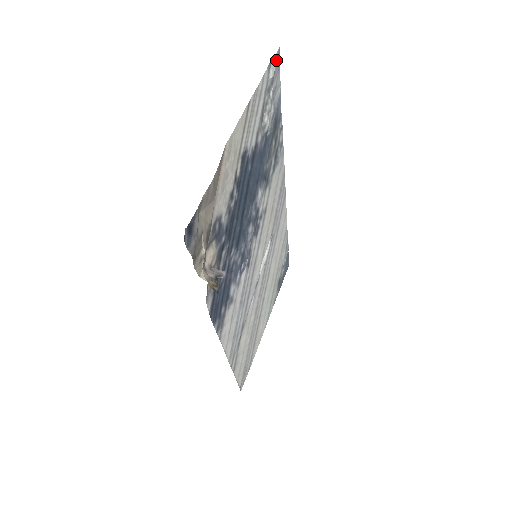
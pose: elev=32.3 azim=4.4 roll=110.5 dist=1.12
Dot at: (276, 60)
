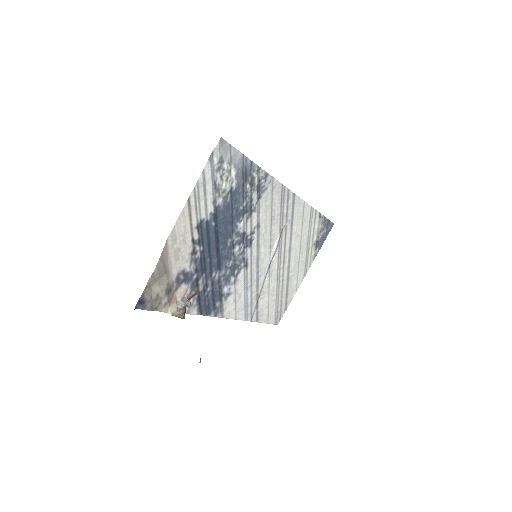
Dot at: (220, 147)
